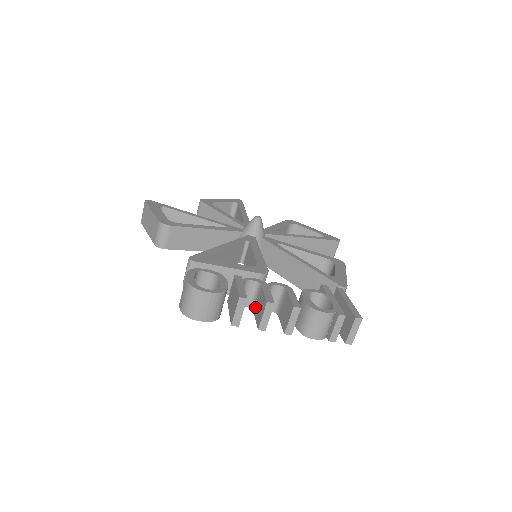
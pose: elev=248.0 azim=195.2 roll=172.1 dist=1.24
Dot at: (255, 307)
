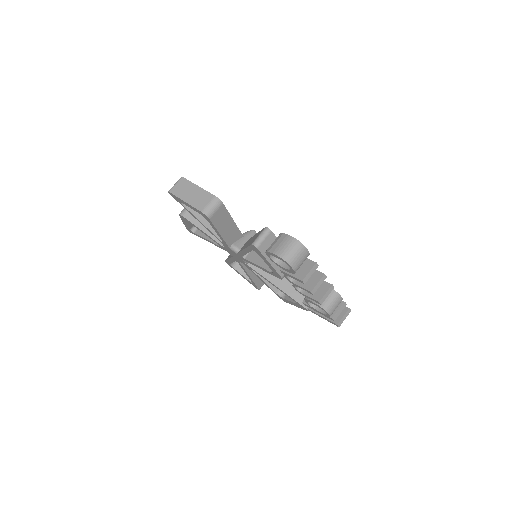
Dot at: occluded
